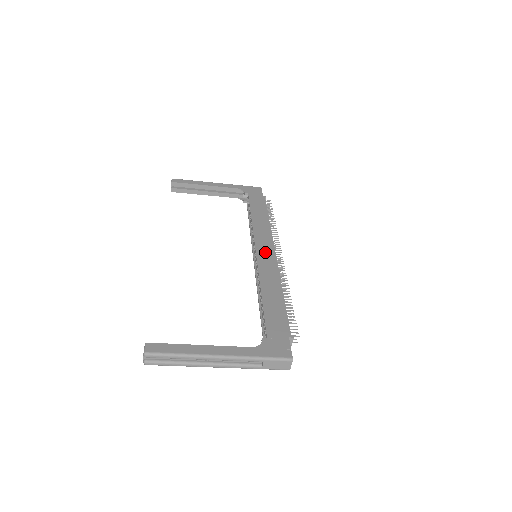
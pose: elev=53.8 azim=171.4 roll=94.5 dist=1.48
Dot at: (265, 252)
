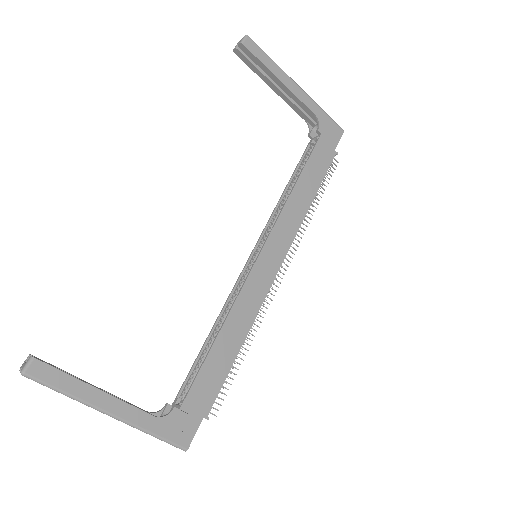
Dot at: (268, 263)
